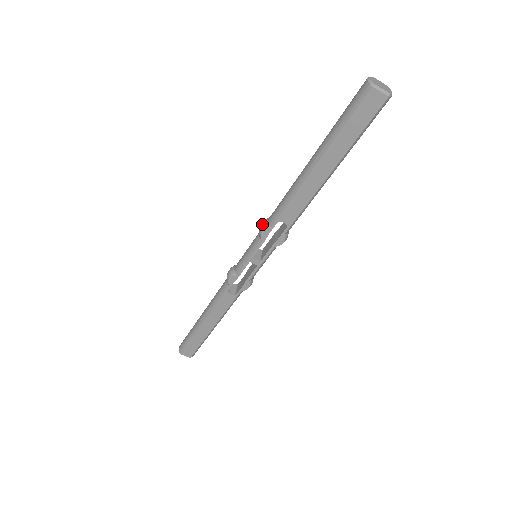
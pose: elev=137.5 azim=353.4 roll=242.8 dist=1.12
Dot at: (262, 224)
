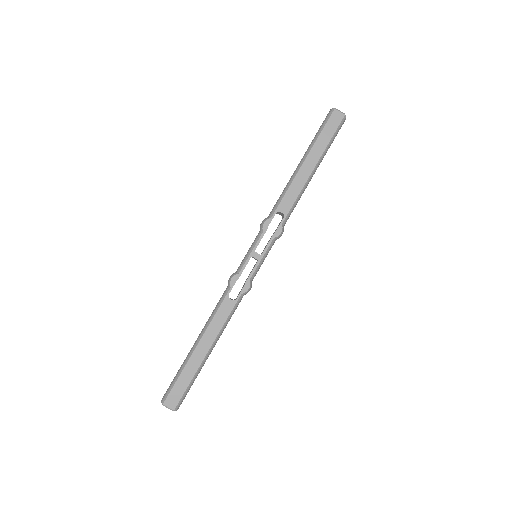
Dot at: (263, 220)
